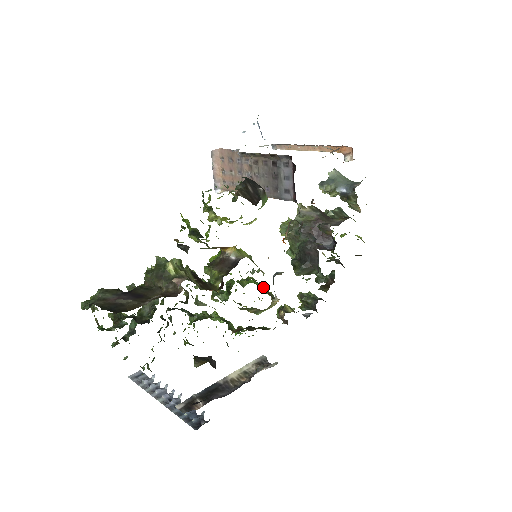
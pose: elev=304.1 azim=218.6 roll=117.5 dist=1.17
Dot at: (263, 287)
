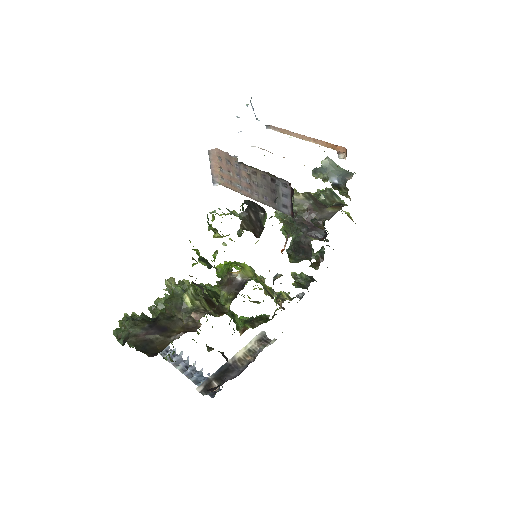
Dot at: (264, 292)
